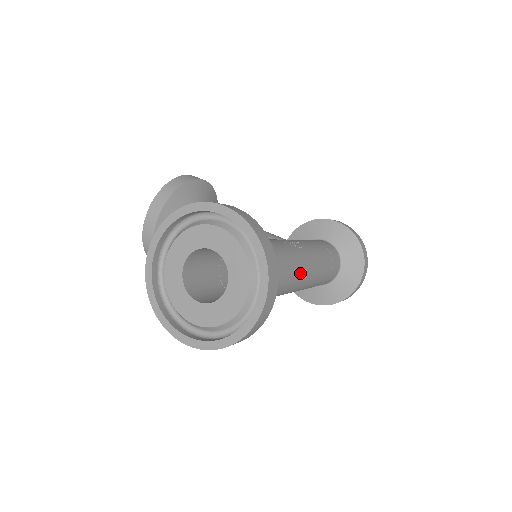
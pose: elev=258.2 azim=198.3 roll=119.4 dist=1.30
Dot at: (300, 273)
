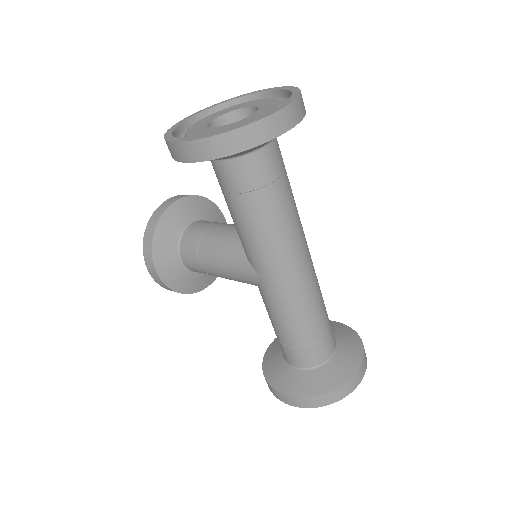
Dot at: (303, 248)
